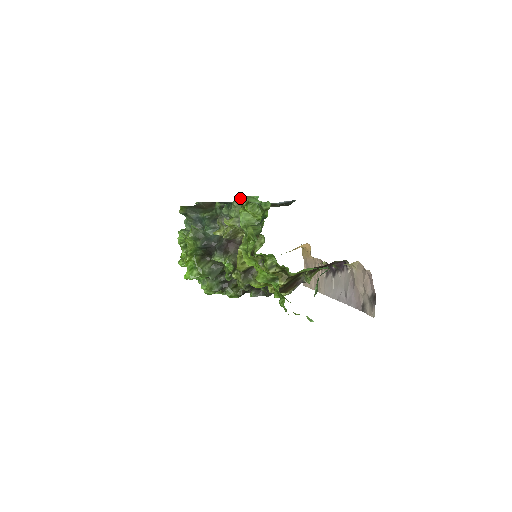
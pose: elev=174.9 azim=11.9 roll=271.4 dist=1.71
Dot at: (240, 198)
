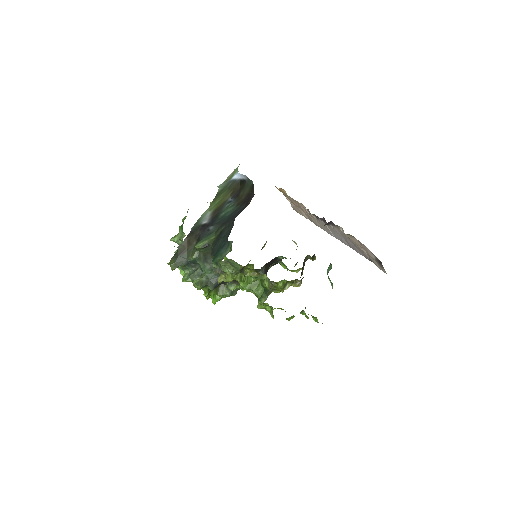
Dot at: occluded
